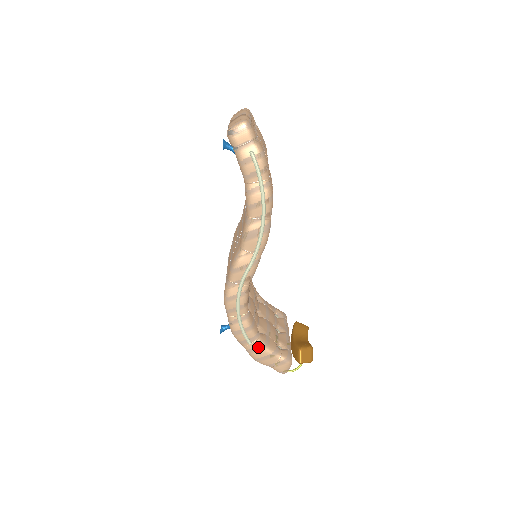
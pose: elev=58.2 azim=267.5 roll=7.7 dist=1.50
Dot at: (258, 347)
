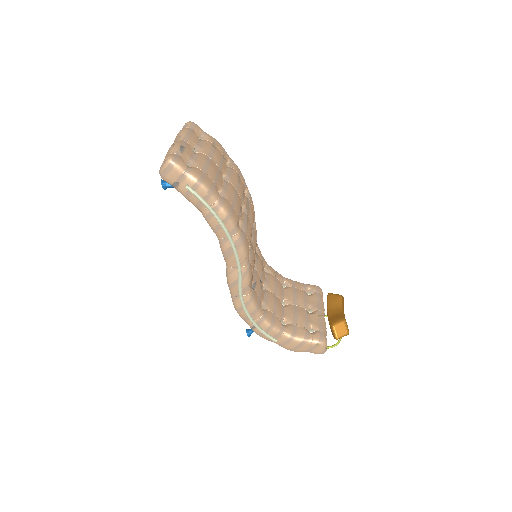
Dot at: (287, 340)
